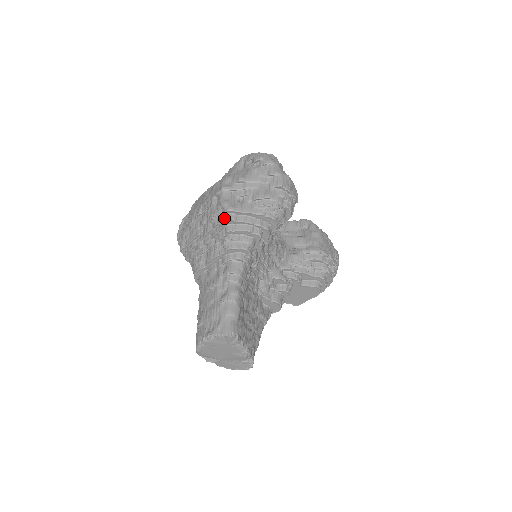
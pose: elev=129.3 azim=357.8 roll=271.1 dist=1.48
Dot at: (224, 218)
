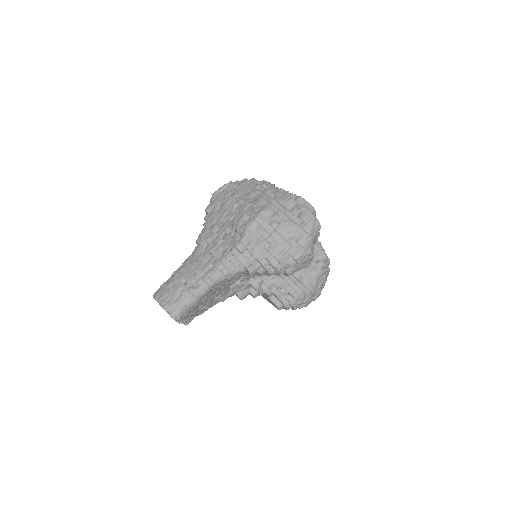
Dot at: (237, 242)
